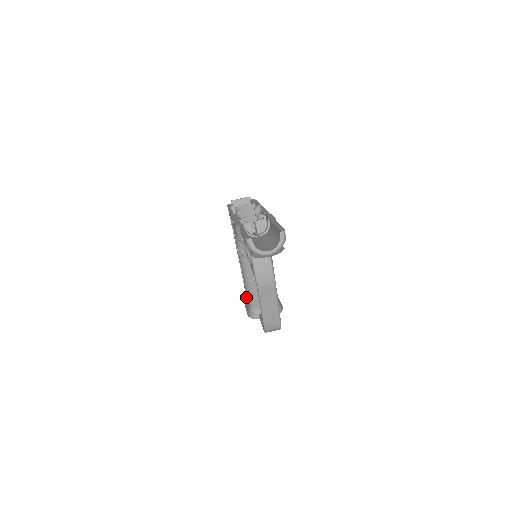
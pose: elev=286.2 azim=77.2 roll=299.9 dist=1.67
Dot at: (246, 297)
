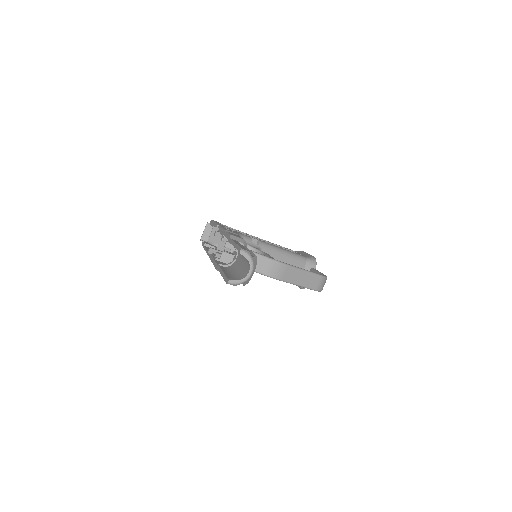
Dot at: occluded
